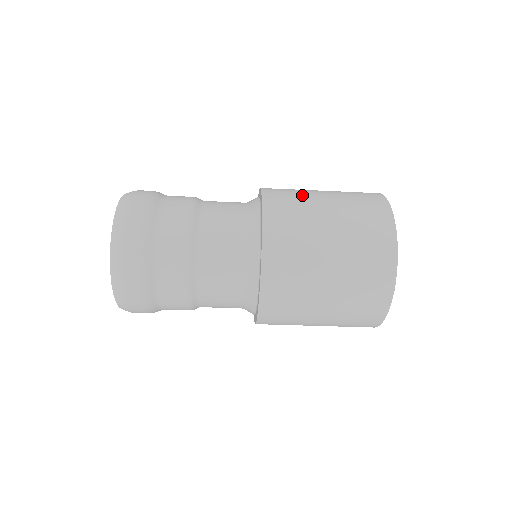
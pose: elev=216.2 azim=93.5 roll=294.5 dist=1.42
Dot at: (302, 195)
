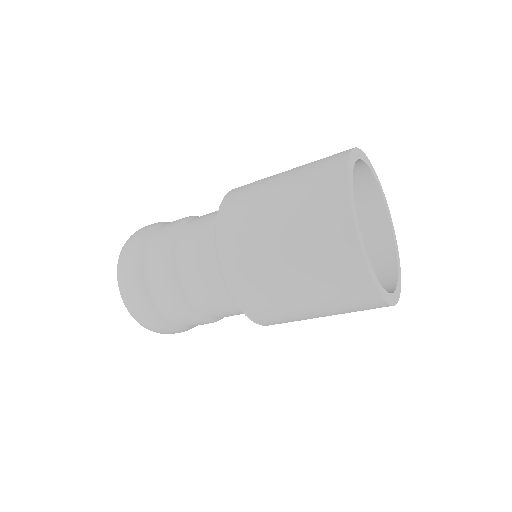
Dot at: (257, 192)
